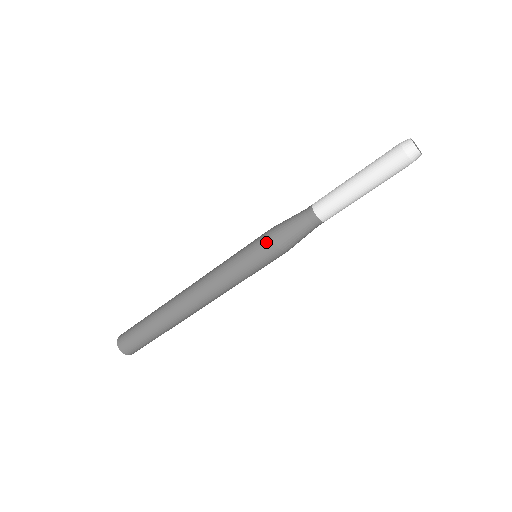
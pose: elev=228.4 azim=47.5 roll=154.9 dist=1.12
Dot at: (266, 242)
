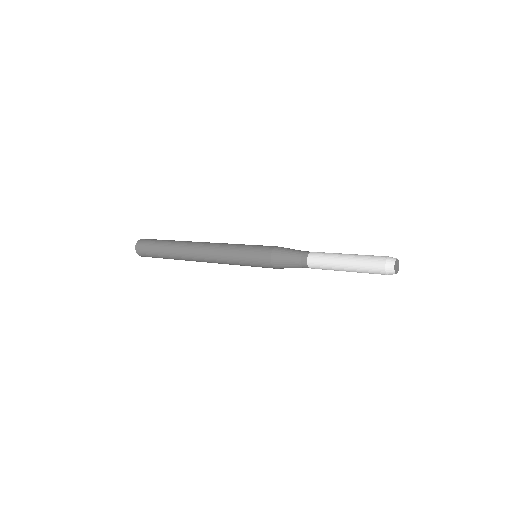
Dot at: (266, 264)
